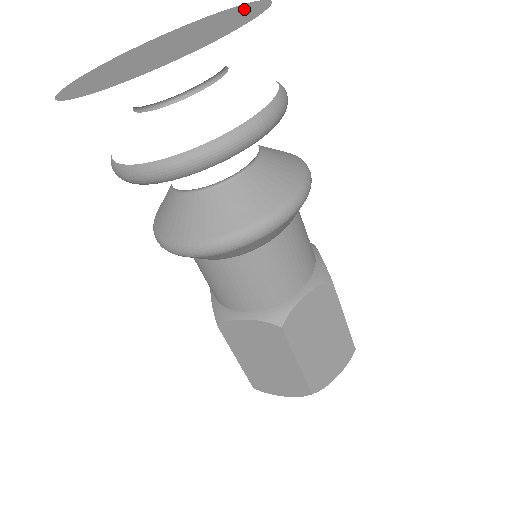
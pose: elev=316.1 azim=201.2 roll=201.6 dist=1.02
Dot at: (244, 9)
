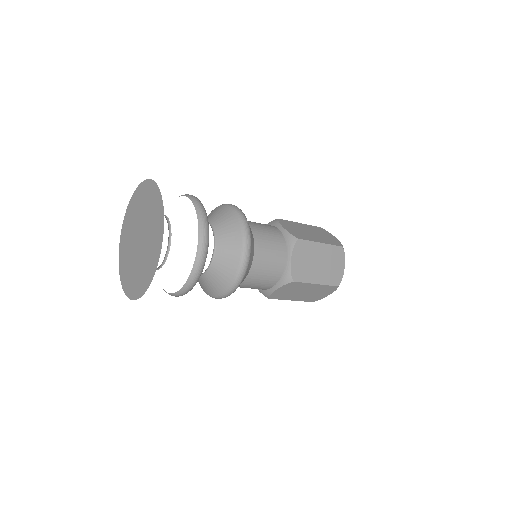
Dot at: (151, 193)
